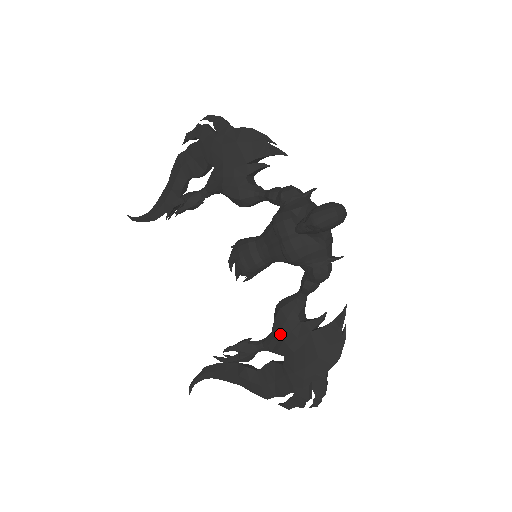
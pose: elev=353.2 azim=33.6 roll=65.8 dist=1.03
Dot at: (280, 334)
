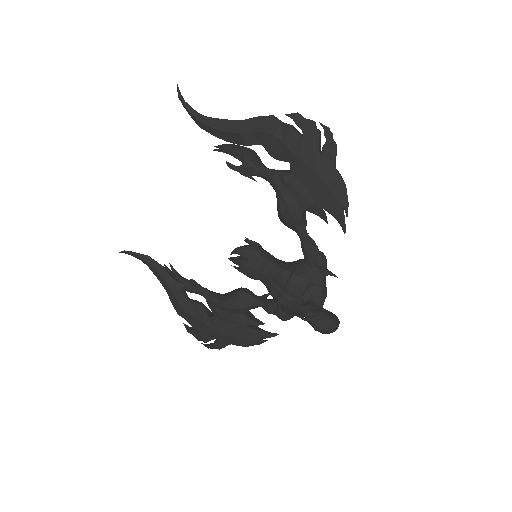
Dot at: (225, 309)
